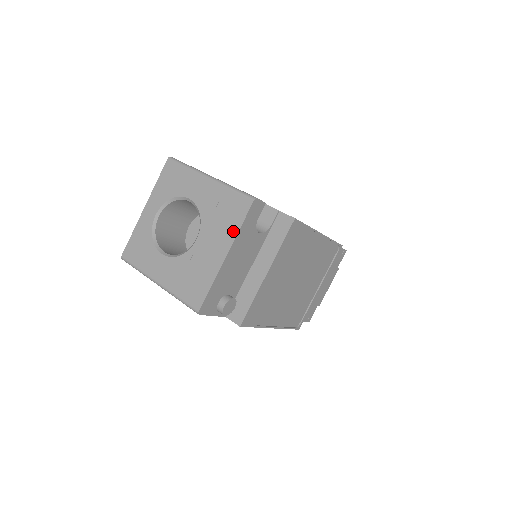
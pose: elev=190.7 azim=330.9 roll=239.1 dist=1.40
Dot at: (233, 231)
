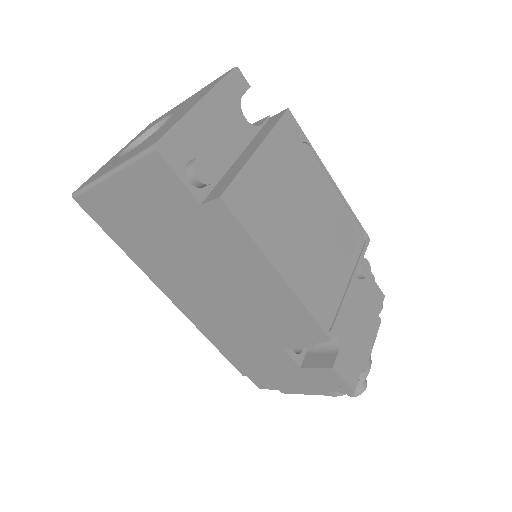
Dot at: (210, 88)
